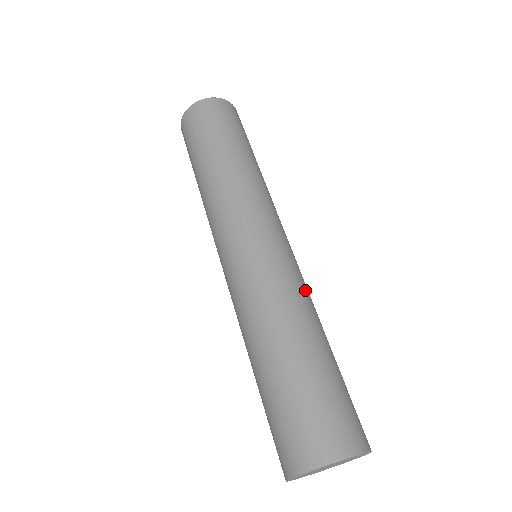
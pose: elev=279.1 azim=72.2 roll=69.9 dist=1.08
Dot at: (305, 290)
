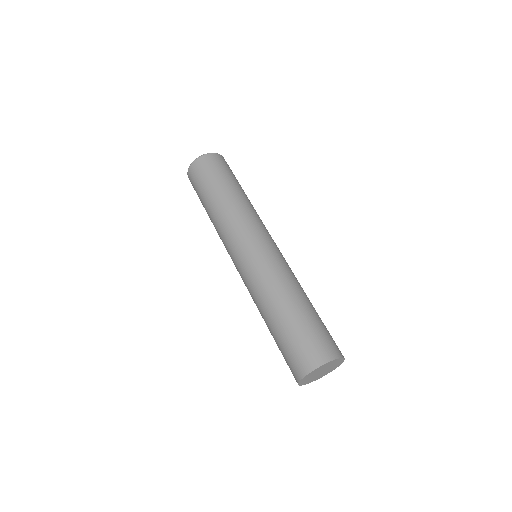
Dot at: (293, 273)
